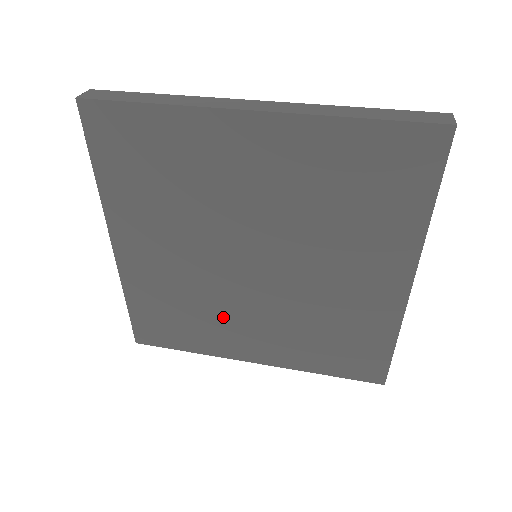
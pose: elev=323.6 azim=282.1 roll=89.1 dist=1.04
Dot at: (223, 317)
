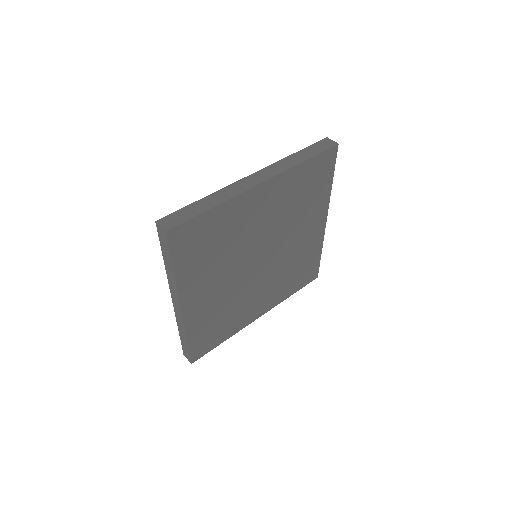
Dot at: (244, 303)
